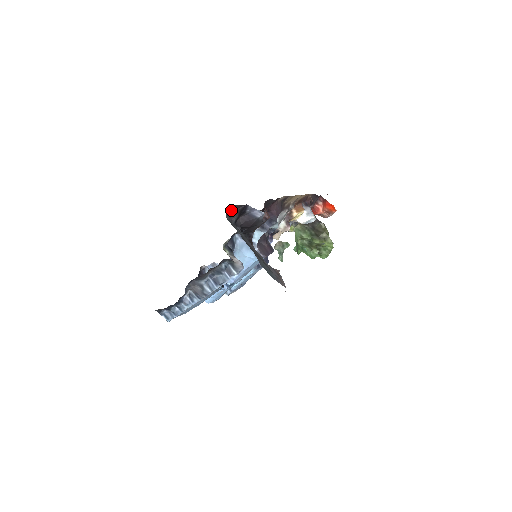
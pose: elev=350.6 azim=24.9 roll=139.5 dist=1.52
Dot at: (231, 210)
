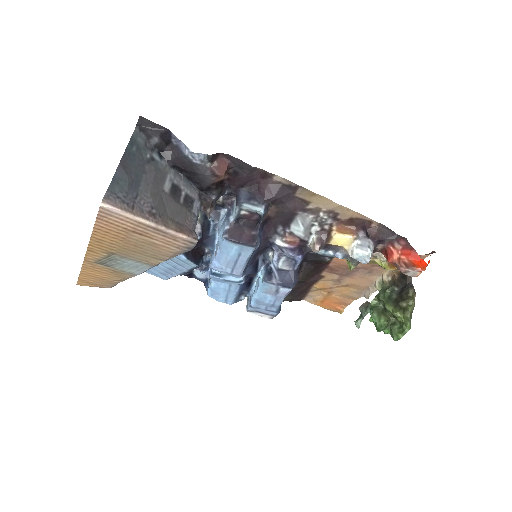
Dot at: (144, 125)
